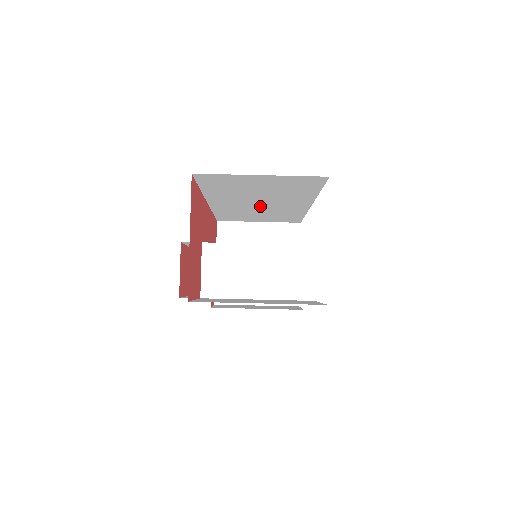
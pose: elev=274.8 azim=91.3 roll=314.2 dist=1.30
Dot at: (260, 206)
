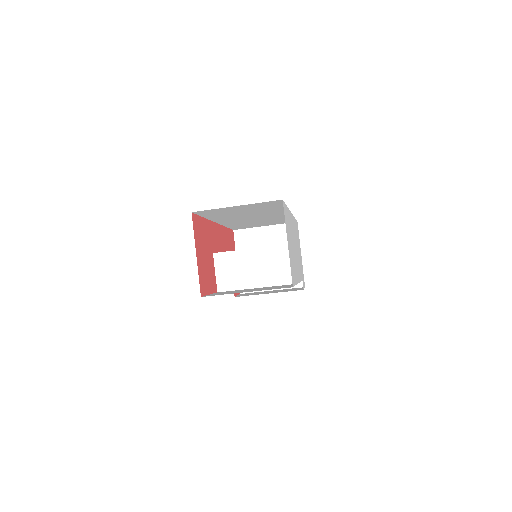
Dot at: (255, 218)
